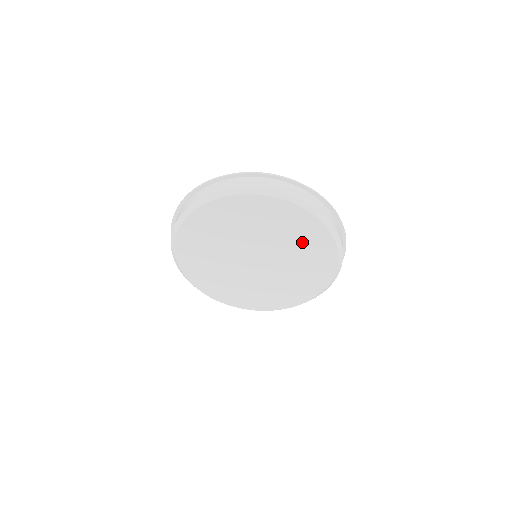
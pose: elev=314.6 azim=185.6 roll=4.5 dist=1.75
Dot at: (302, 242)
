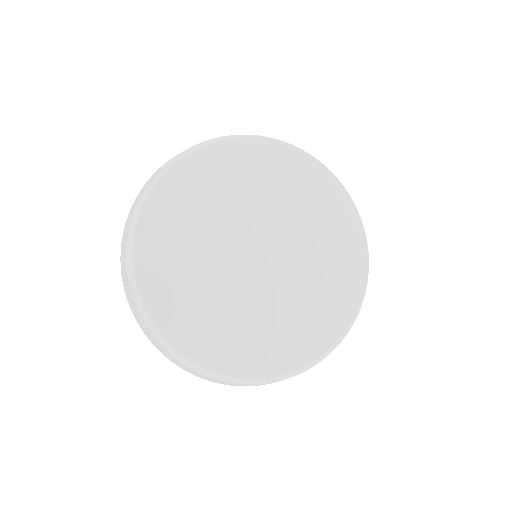
Dot at: (294, 192)
